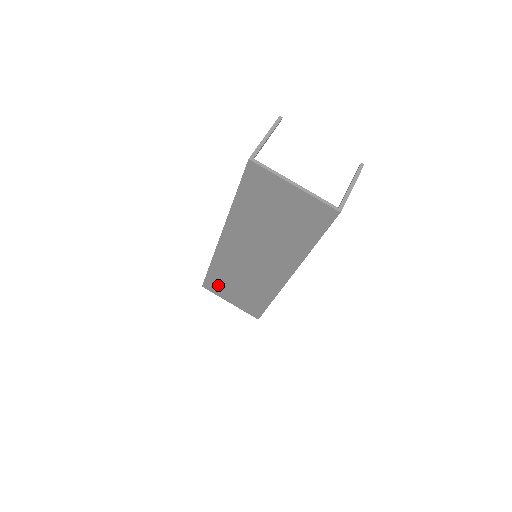
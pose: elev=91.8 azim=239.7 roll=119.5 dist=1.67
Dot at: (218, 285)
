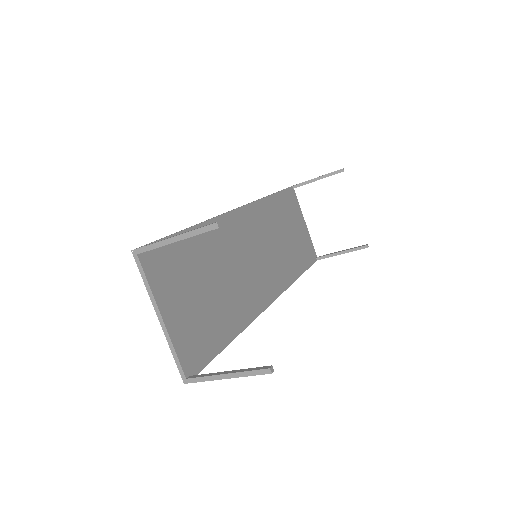
Dot at: occluded
